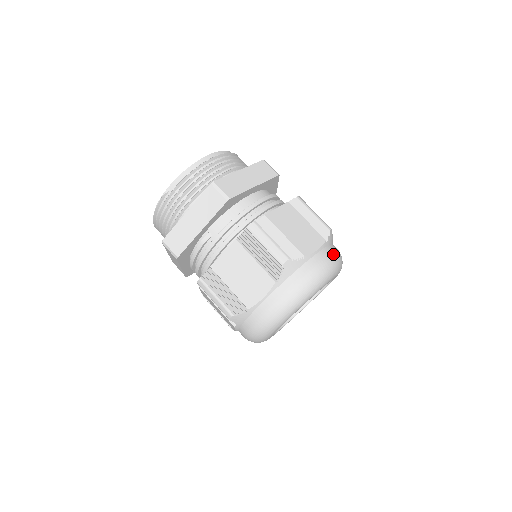
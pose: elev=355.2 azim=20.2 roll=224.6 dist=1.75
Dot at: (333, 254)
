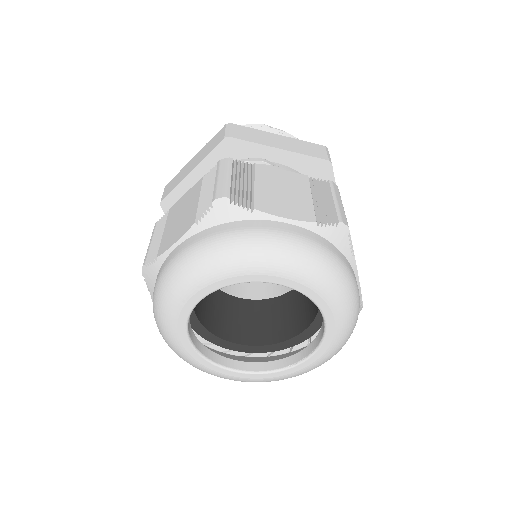
Dot at: occluded
